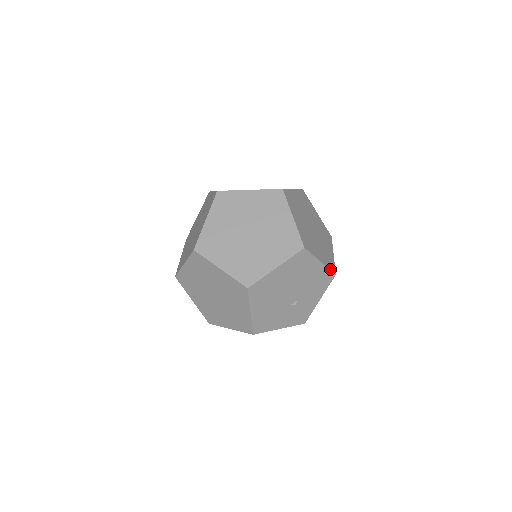
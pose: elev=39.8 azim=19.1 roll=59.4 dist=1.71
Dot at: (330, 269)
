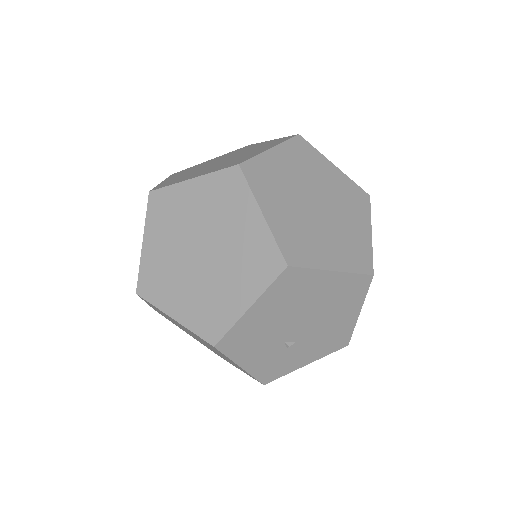
Dot at: (352, 332)
